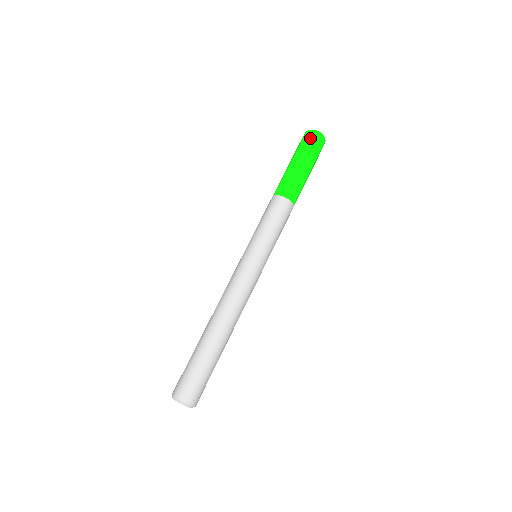
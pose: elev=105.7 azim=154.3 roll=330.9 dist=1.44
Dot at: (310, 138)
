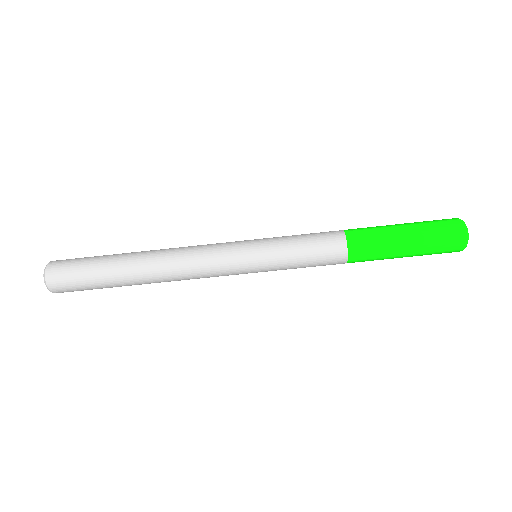
Dot at: (450, 250)
